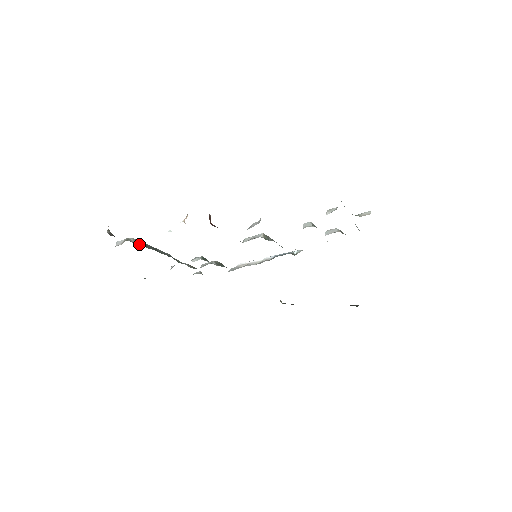
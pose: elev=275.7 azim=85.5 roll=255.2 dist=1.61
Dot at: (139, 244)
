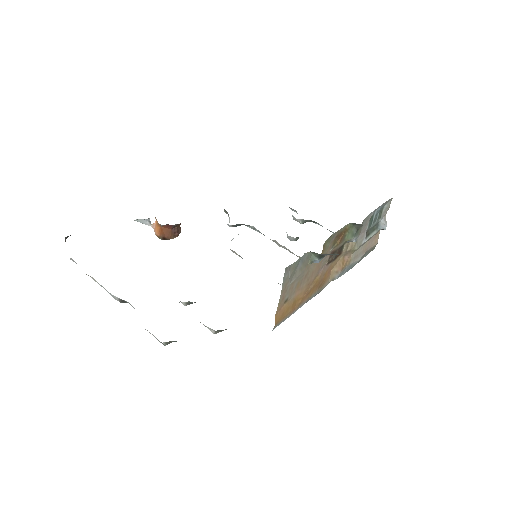
Dot at: occluded
